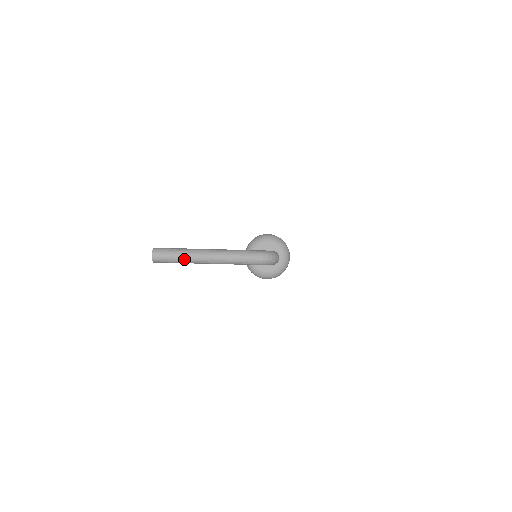
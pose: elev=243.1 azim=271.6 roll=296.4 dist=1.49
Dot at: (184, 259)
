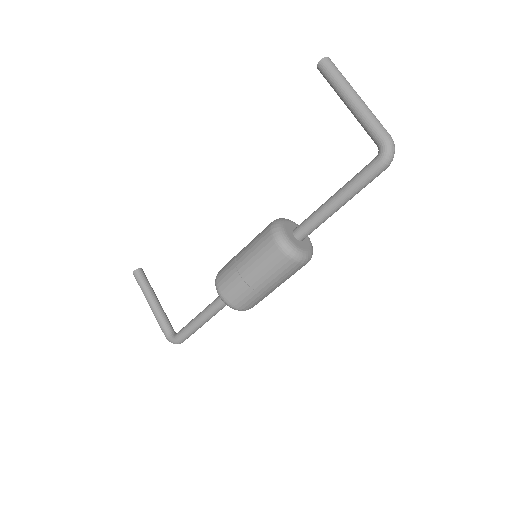
Dot at: (344, 79)
